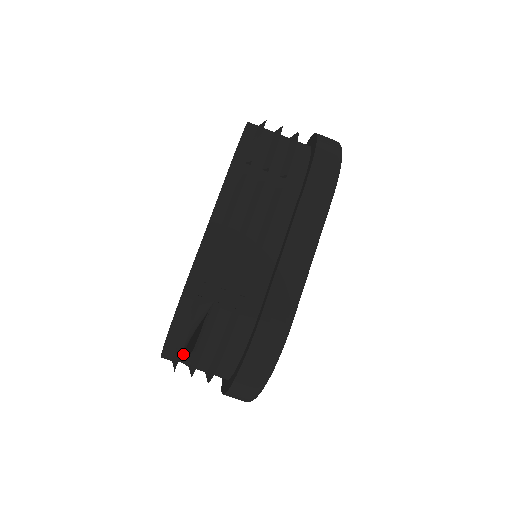
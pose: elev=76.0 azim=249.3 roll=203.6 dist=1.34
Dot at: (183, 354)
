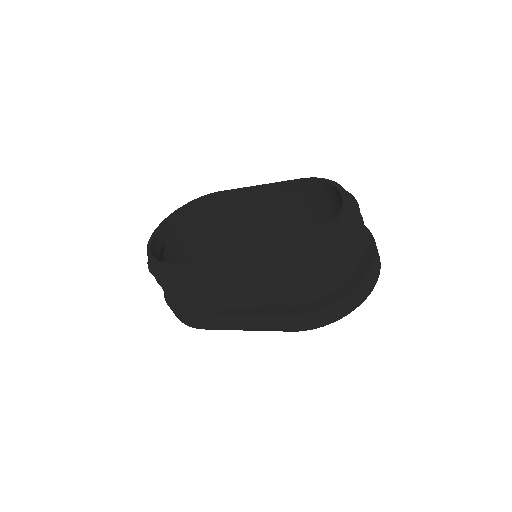
Dot at: (159, 254)
